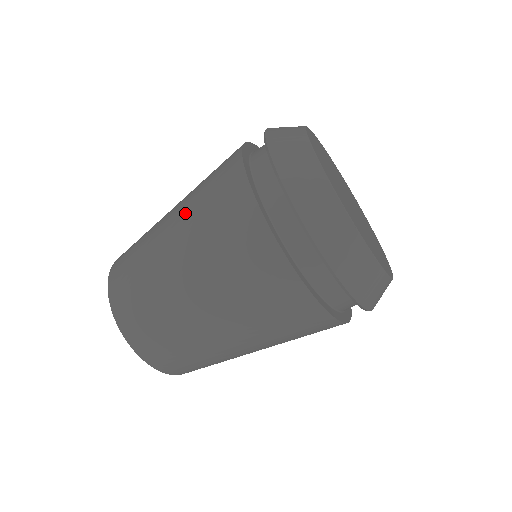
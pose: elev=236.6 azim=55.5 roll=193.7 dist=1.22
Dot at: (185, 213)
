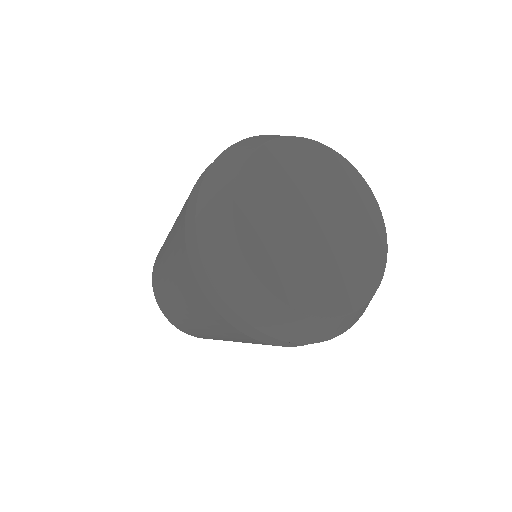
Dot at: (174, 282)
